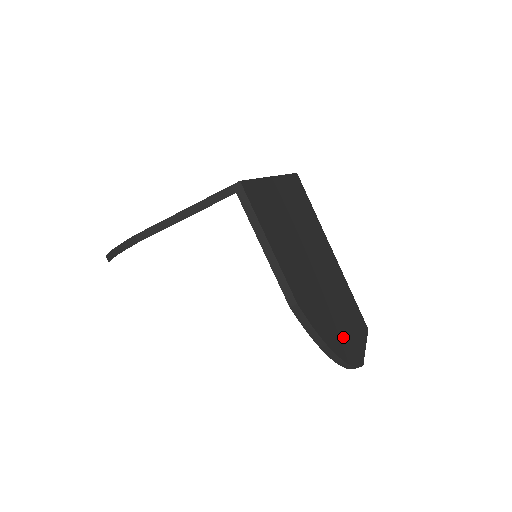
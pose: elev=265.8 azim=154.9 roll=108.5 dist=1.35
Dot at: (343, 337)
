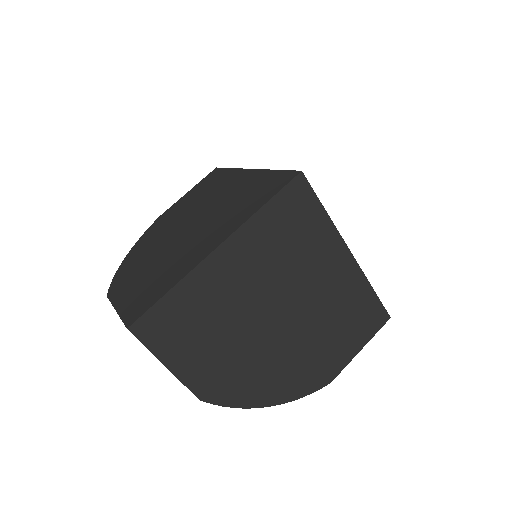
Dot at: (296, 376)
